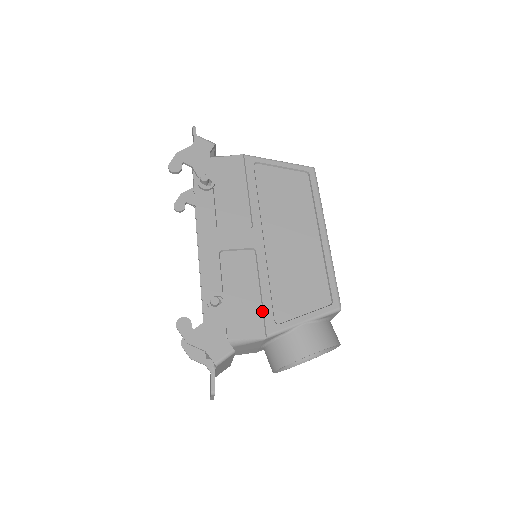
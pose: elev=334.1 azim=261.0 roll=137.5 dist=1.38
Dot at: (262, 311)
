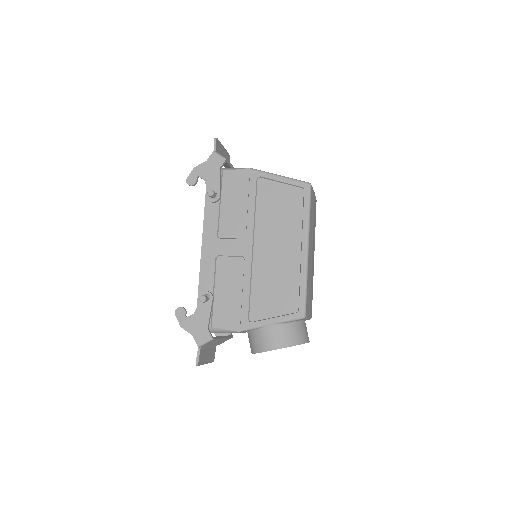
Dot at: (241, 309)
